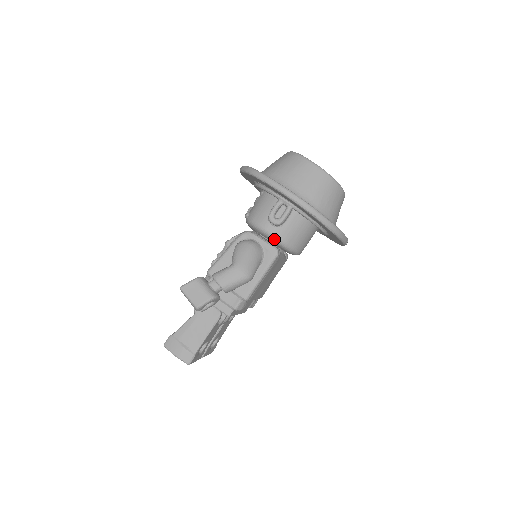
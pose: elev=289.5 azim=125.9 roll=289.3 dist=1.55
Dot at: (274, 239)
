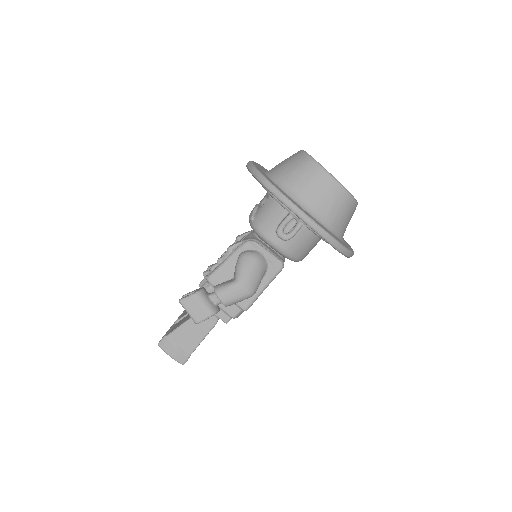
Dot at: (280, 252)
